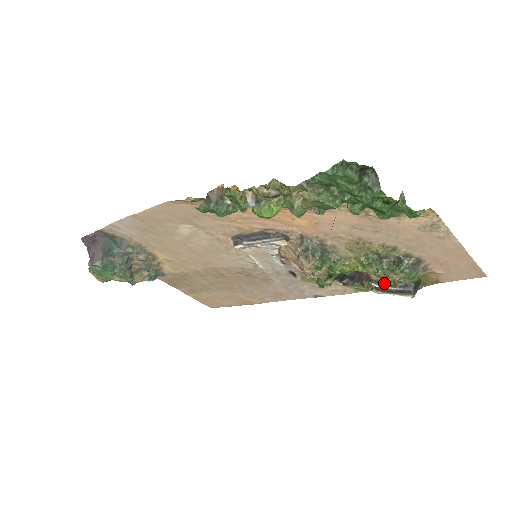
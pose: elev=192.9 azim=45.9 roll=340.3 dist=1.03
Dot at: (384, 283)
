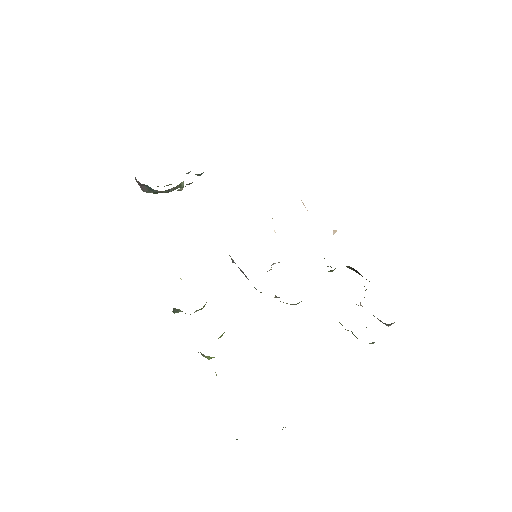
Dot at: occluded
